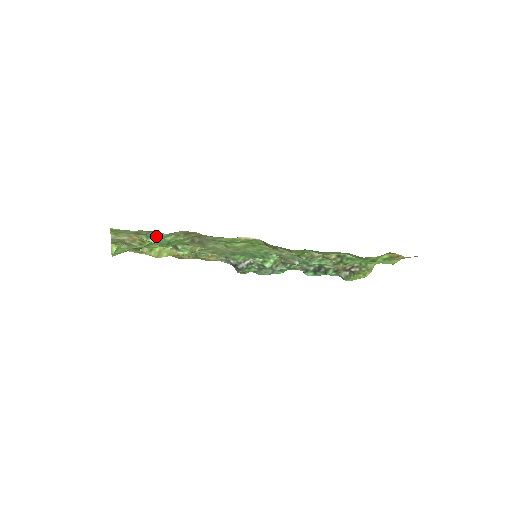
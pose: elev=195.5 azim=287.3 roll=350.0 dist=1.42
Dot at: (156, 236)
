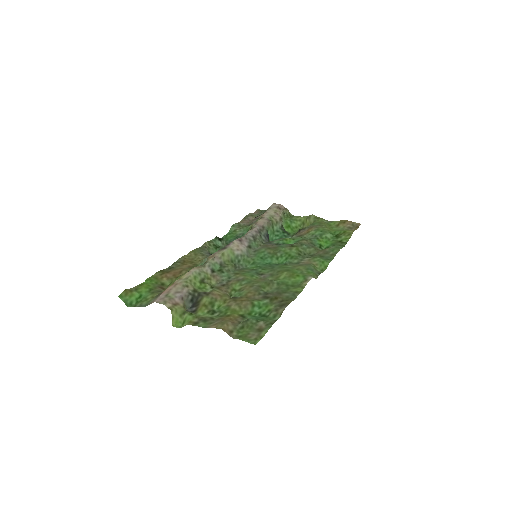
Dot at: (265, 320)
